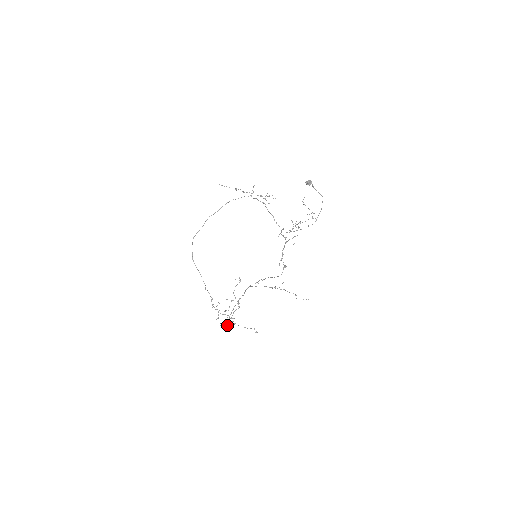
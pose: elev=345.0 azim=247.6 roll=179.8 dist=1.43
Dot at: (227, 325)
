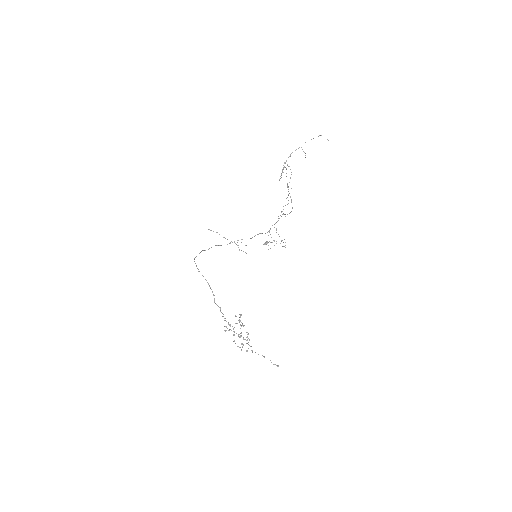
Dot at: (285, 162)
